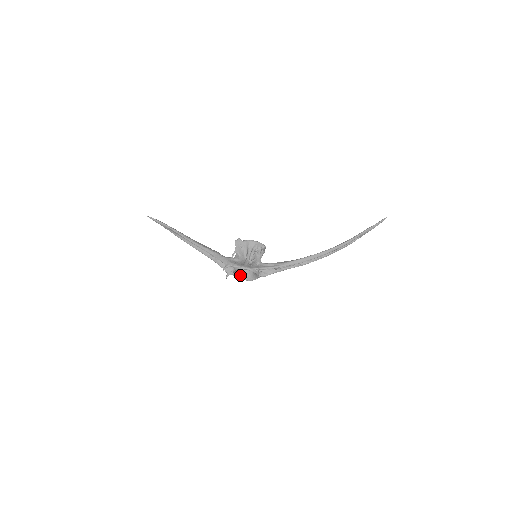
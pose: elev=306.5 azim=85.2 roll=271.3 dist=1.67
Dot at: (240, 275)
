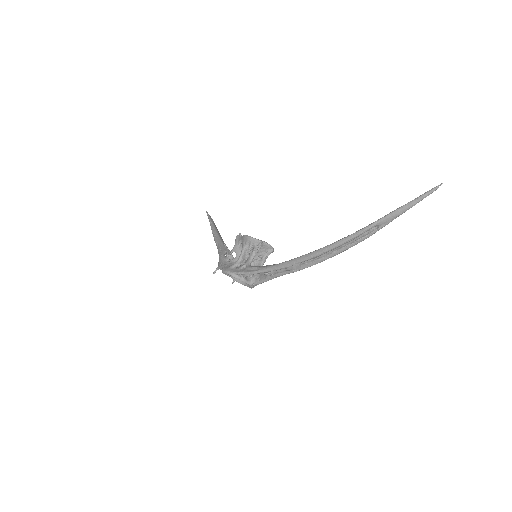
Dot at: occluded
